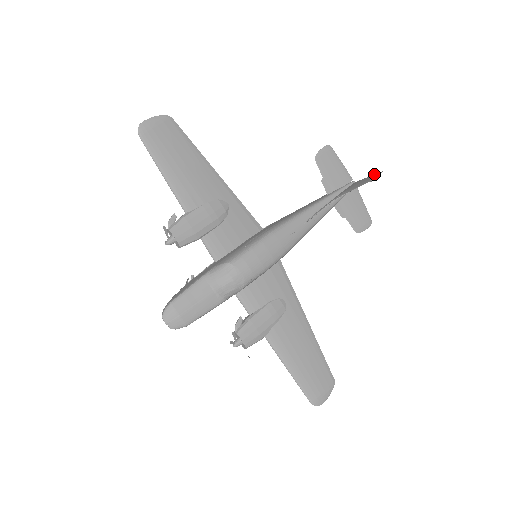
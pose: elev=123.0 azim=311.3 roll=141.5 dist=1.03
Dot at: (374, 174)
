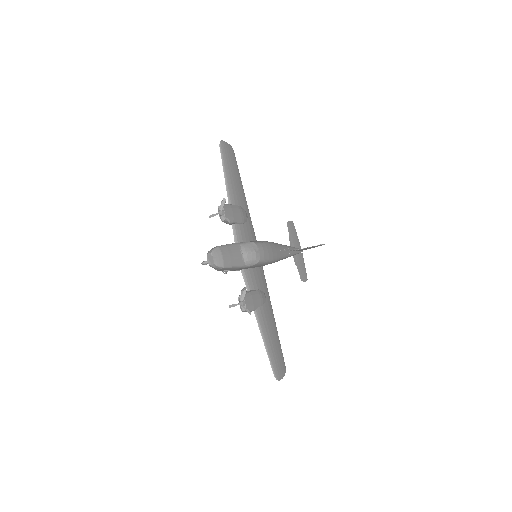
Dot at: occluded
